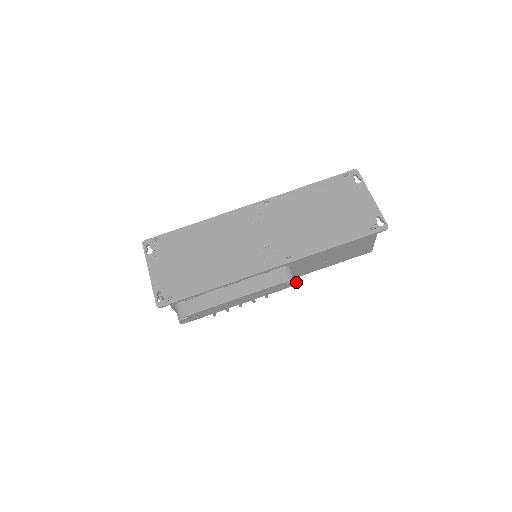
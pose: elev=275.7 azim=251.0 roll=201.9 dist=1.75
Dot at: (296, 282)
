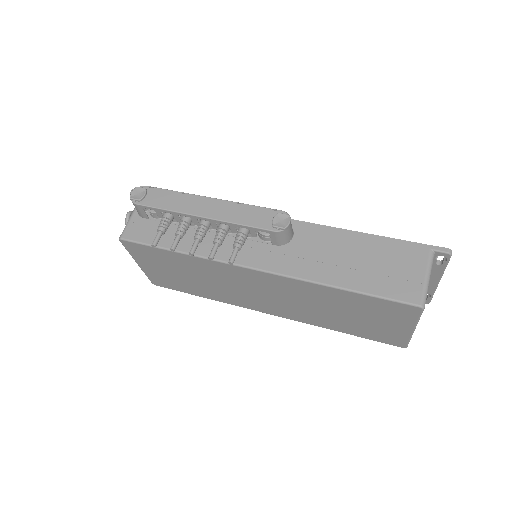
Dot at: (289, 221)
